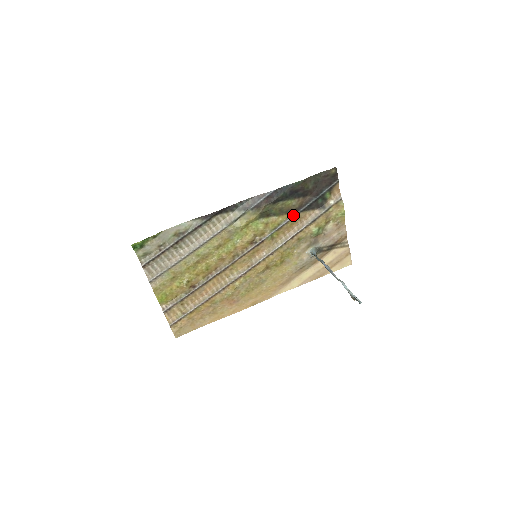
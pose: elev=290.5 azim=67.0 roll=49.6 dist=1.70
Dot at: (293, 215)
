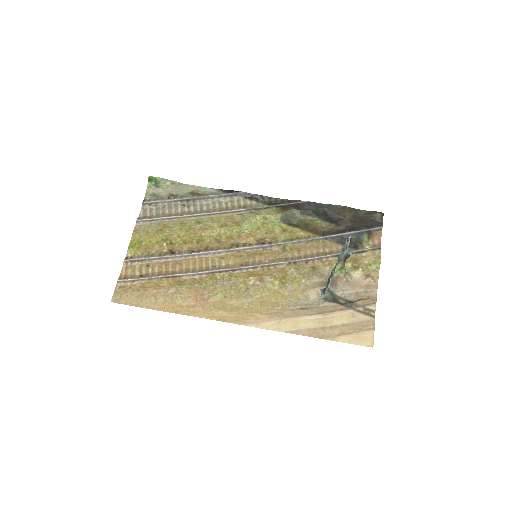
Dot at: (318, 237)
